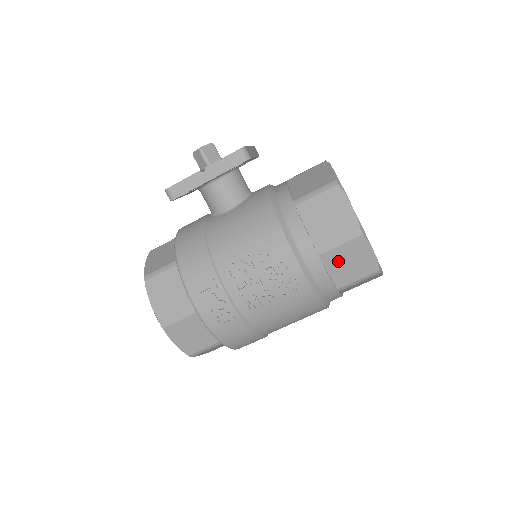
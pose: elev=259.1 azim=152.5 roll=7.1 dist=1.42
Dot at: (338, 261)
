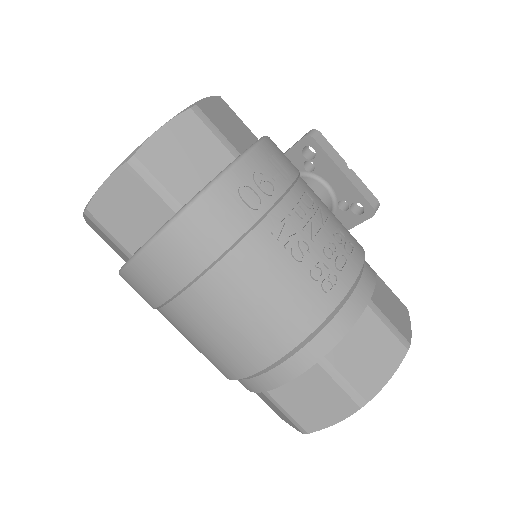
Dot at: (366, 336)
